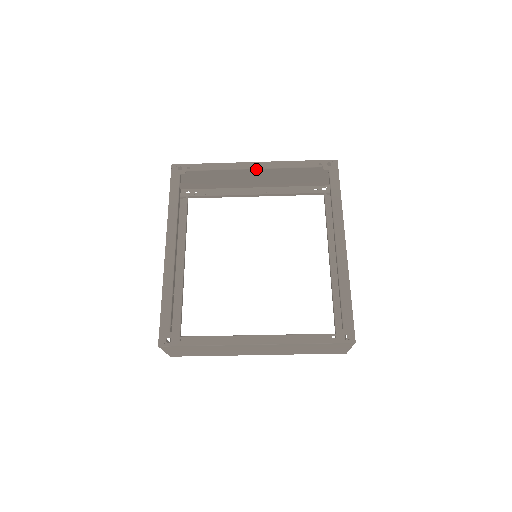
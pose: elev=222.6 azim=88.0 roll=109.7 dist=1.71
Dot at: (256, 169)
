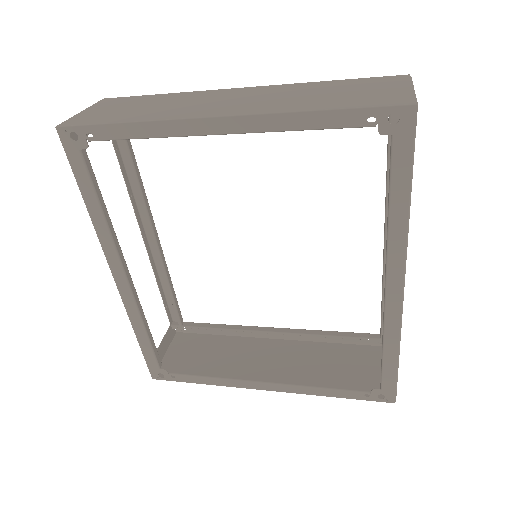
Dot at: (224, 133)
